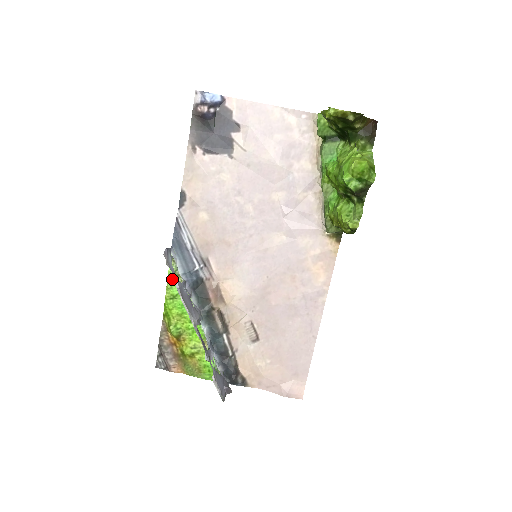
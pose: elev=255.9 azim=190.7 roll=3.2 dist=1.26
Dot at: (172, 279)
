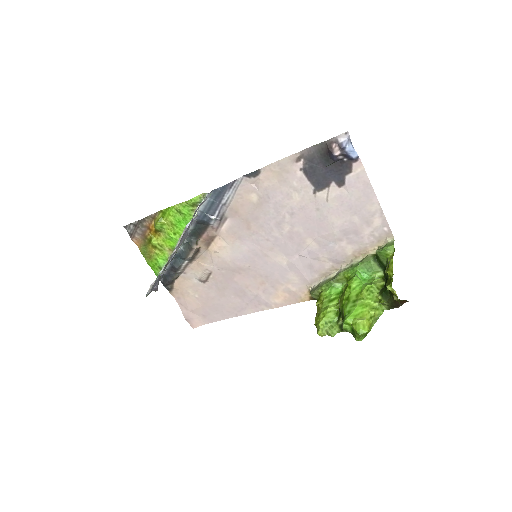
Dot at: (190, 204)
